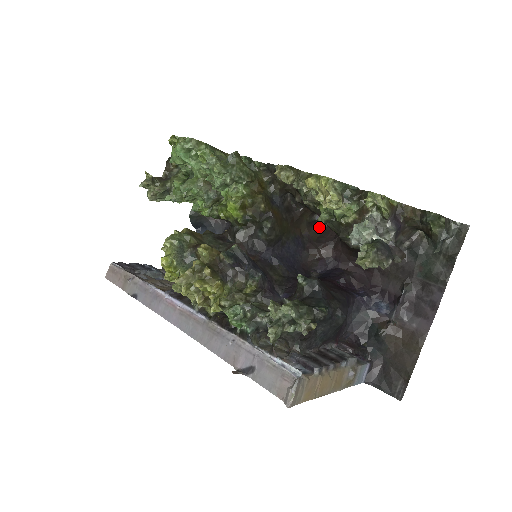
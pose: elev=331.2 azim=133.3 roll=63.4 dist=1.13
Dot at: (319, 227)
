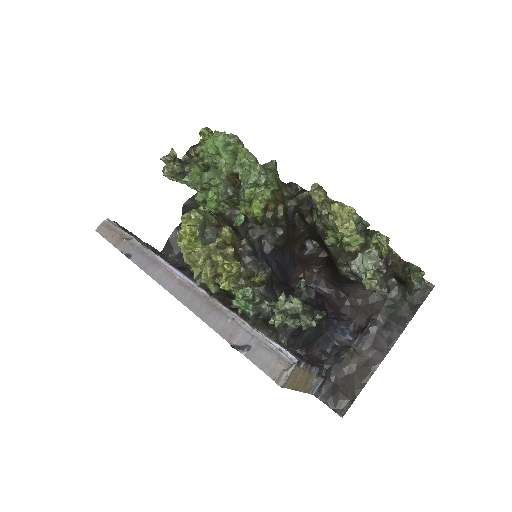
Dot at: (307, 252)
